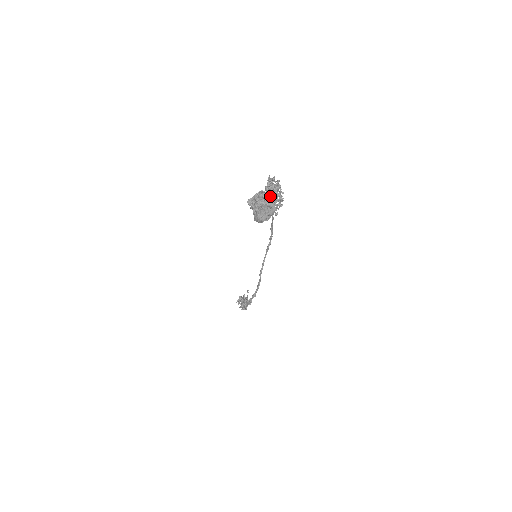
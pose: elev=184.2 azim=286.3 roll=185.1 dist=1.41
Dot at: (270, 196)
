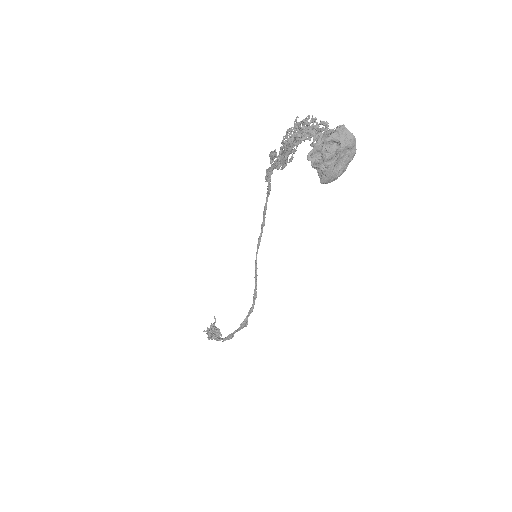
Dot at: (346, 132)
